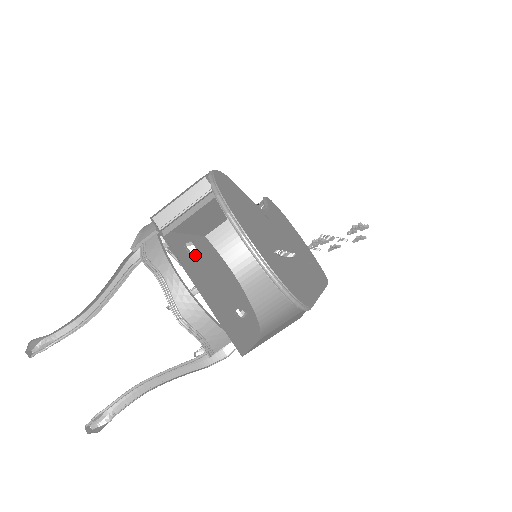
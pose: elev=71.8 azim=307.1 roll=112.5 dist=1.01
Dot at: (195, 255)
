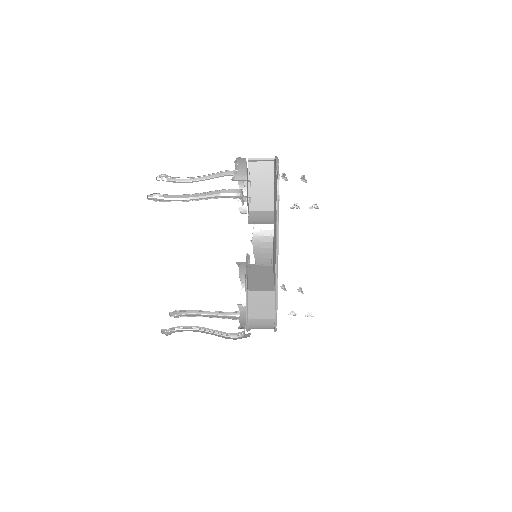
Dot at: occluded
